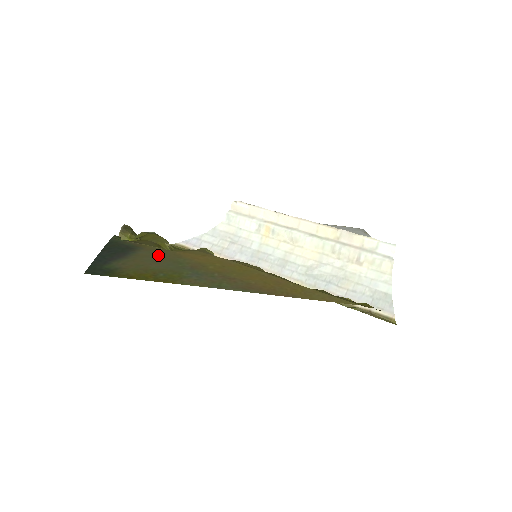
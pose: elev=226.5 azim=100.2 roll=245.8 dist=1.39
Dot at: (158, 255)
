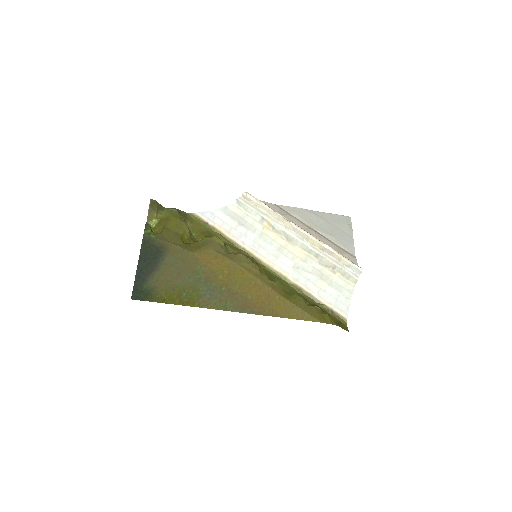
Dot at: (181, 262)
